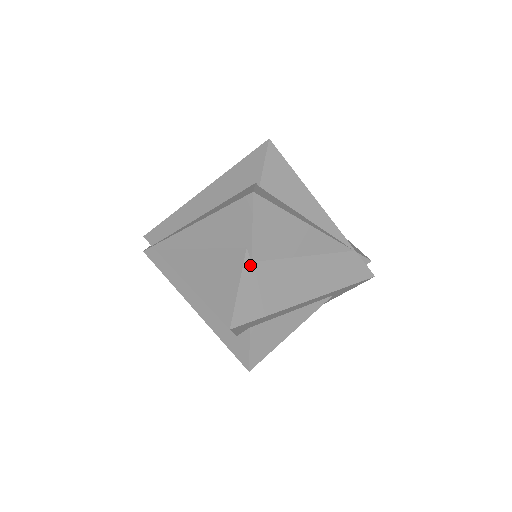
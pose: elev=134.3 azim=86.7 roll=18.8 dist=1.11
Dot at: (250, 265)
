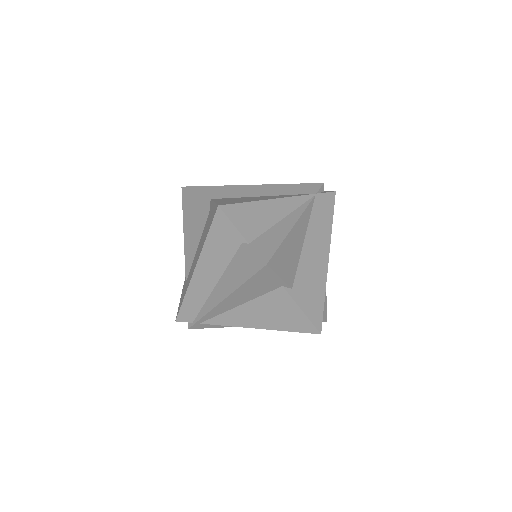
Dot at: (293, 291)
